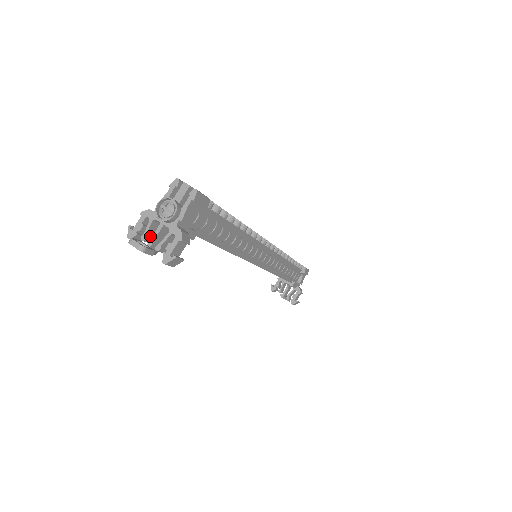
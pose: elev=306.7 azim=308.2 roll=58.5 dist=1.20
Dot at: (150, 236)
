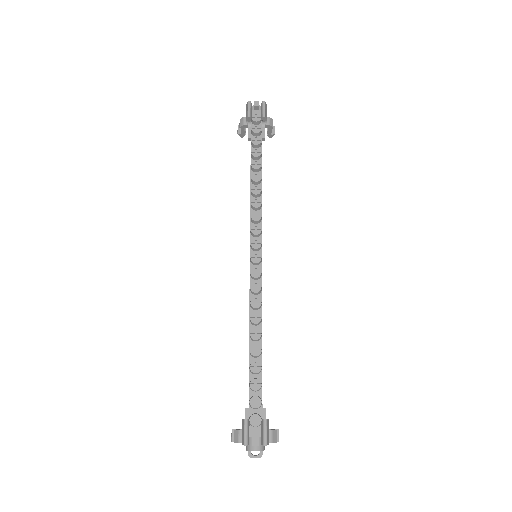
Dot at: occluded
